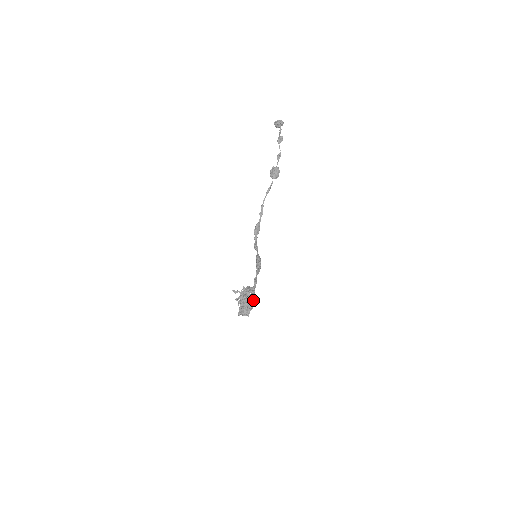
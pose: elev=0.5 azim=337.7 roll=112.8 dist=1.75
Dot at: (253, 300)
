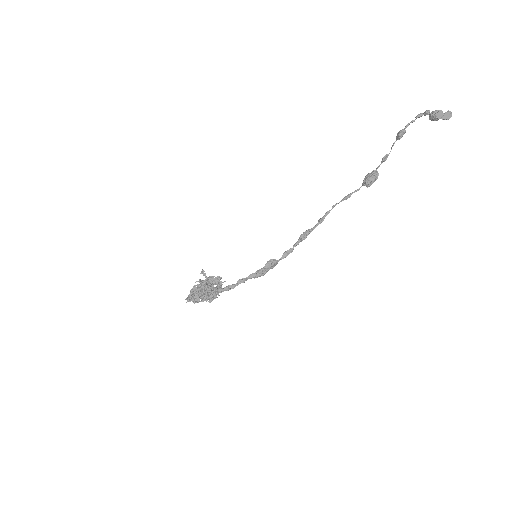
Dot at: (195, 289)
